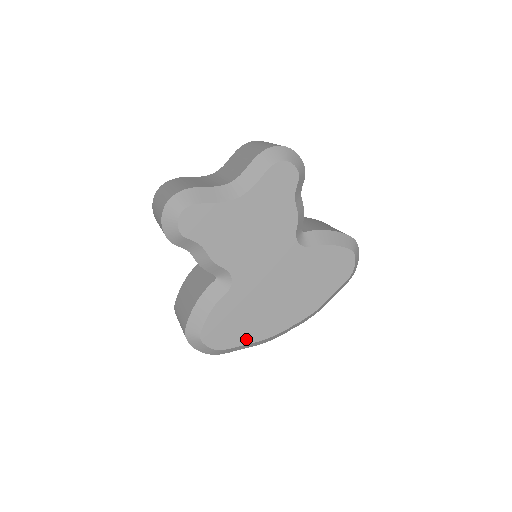
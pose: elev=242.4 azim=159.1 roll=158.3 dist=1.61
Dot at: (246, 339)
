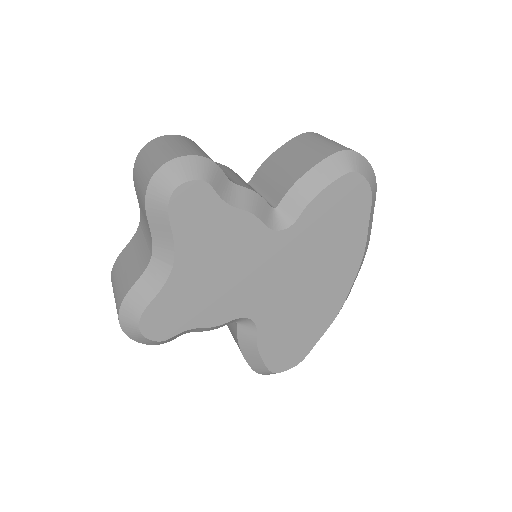
Dot at: (316, 336)
